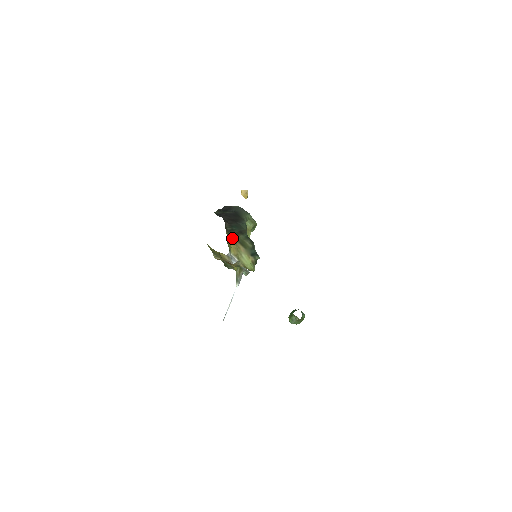
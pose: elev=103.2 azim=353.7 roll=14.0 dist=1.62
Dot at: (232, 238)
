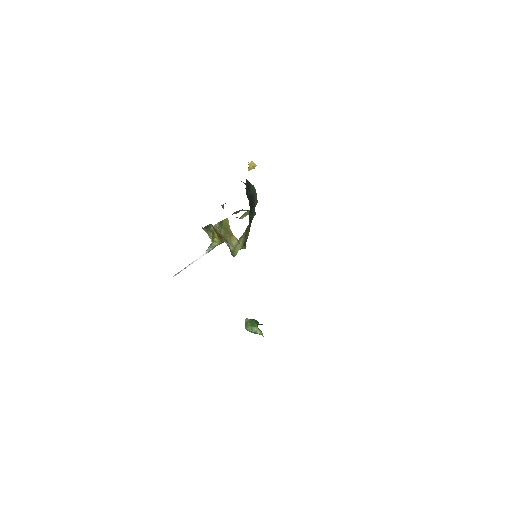
Dot at: occluded
